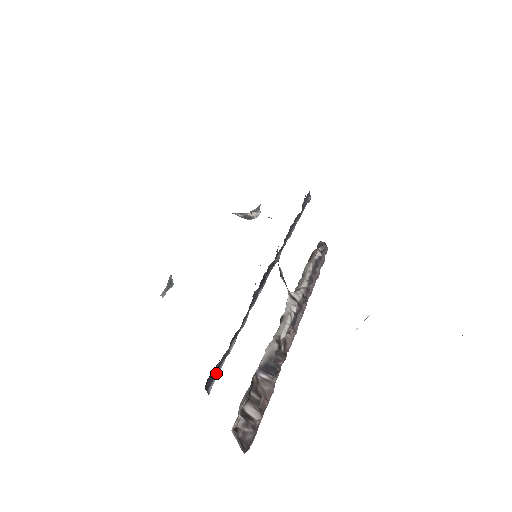
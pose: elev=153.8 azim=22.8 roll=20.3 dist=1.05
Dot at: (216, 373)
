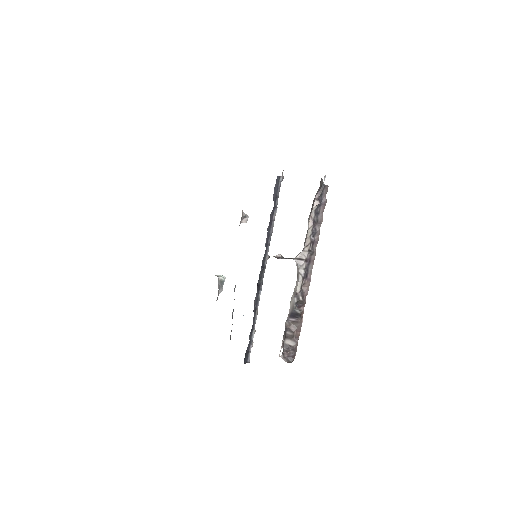
Dot at: (248, 353)
